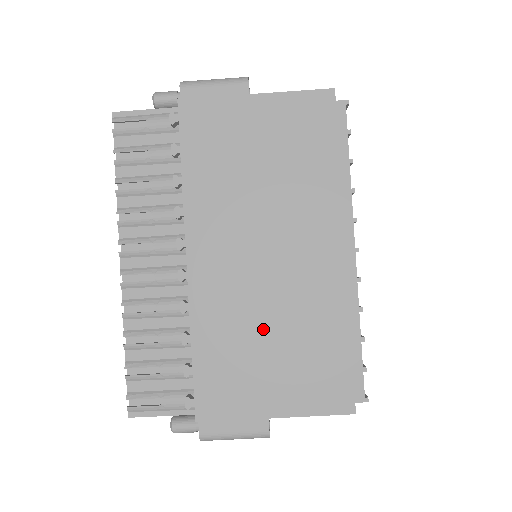
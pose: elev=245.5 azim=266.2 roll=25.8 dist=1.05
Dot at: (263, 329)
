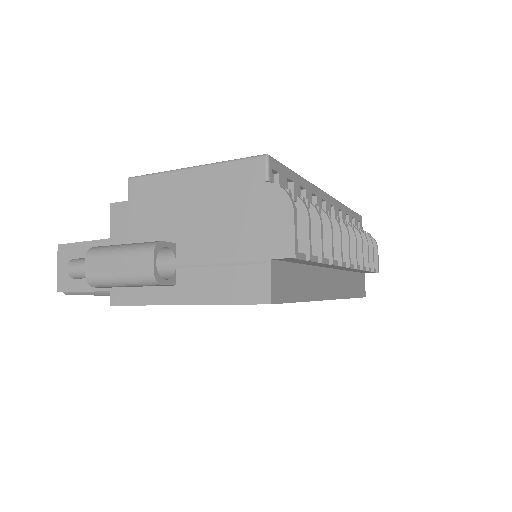
Dot at: occluded
